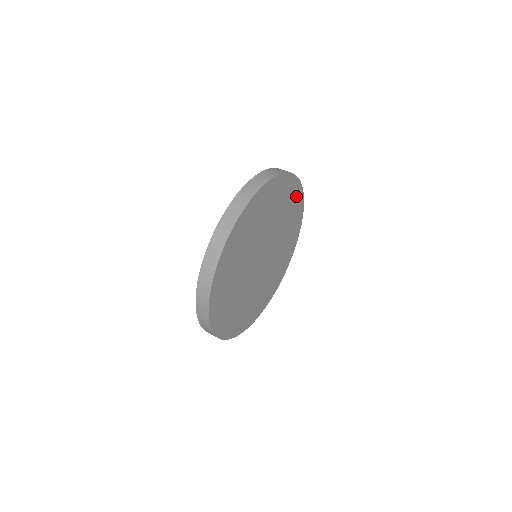
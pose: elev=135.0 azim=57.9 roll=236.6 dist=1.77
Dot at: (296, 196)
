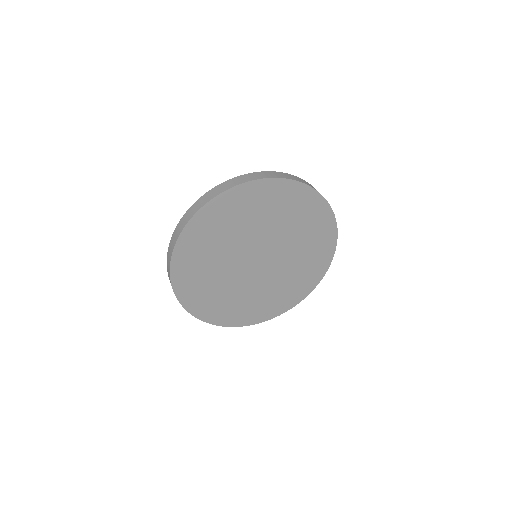
Dot at: (310, 203)
